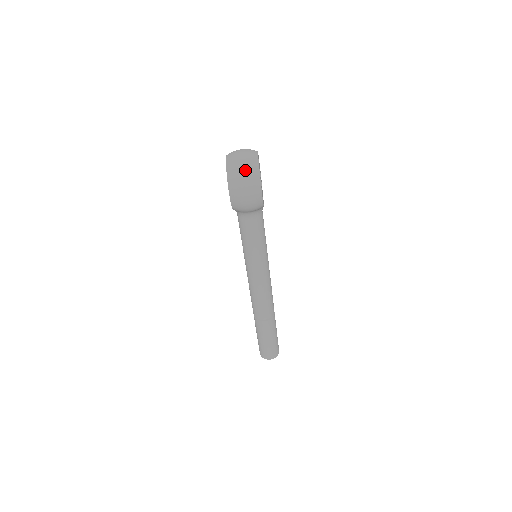
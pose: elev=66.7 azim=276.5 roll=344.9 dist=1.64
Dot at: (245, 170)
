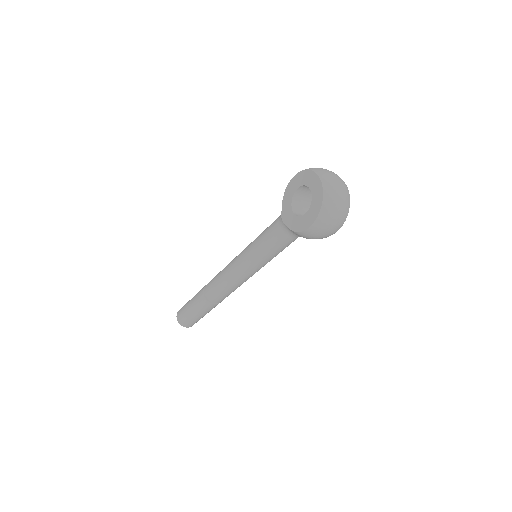
Dot at: (341, 210)
